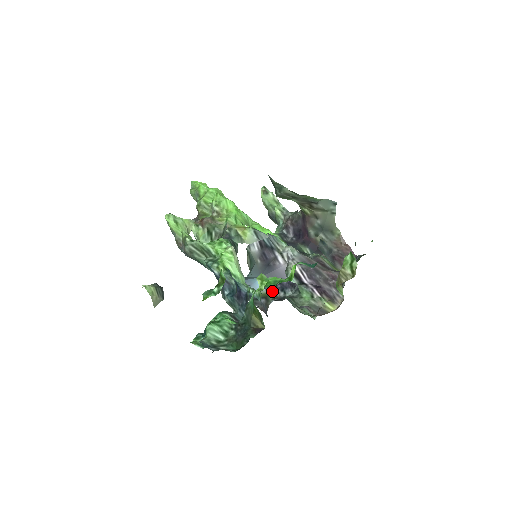
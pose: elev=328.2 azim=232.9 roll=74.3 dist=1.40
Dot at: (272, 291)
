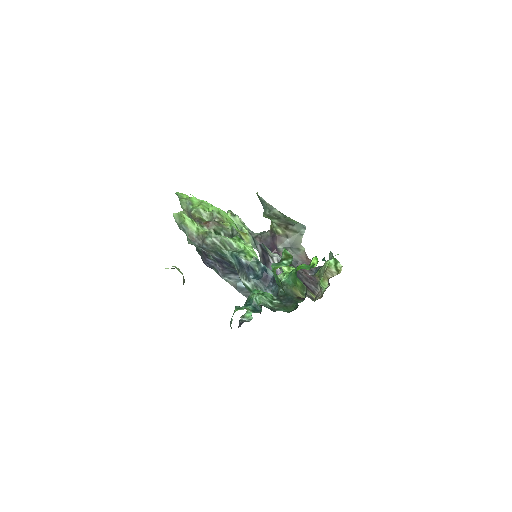
Dot at: occluded
